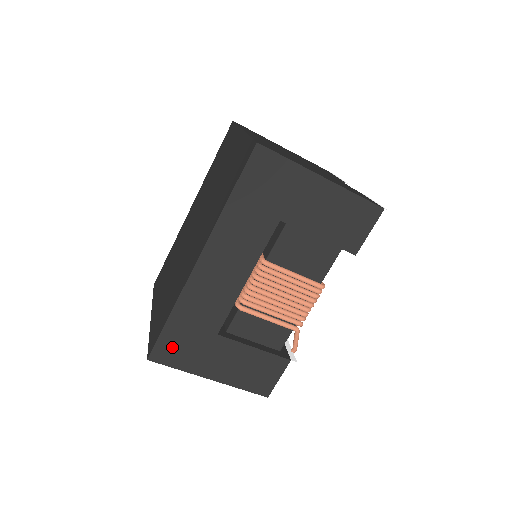
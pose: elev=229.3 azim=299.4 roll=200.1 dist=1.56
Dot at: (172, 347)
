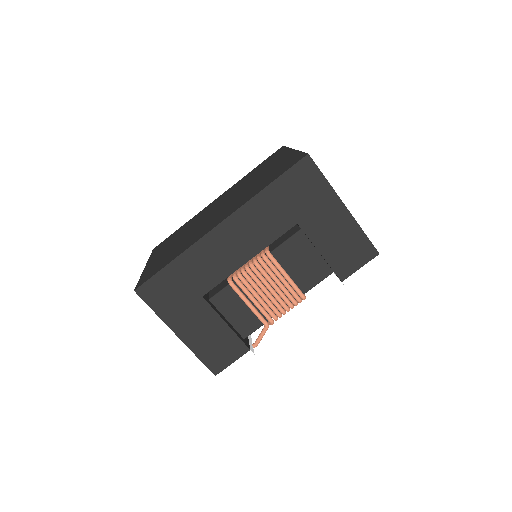
Dot at: (160, 289)
